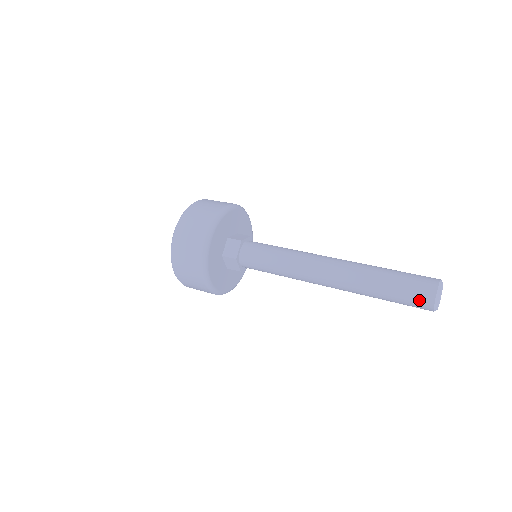
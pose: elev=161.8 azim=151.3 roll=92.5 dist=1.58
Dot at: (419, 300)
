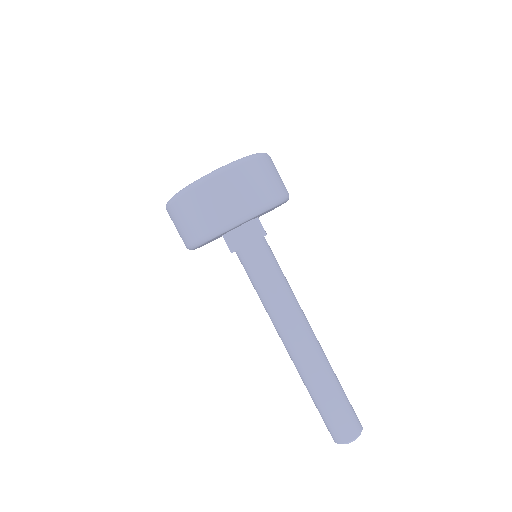
Dot at: (329, 431)
